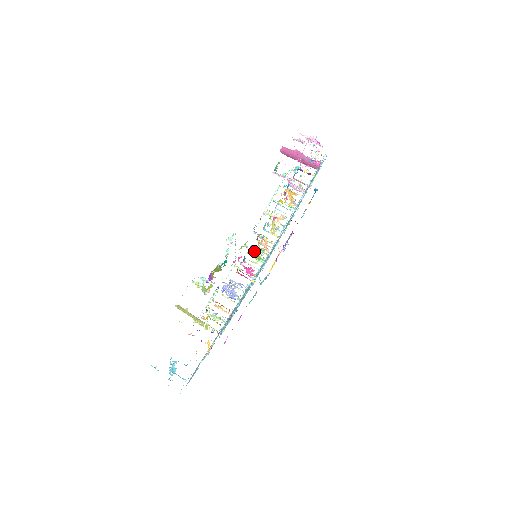
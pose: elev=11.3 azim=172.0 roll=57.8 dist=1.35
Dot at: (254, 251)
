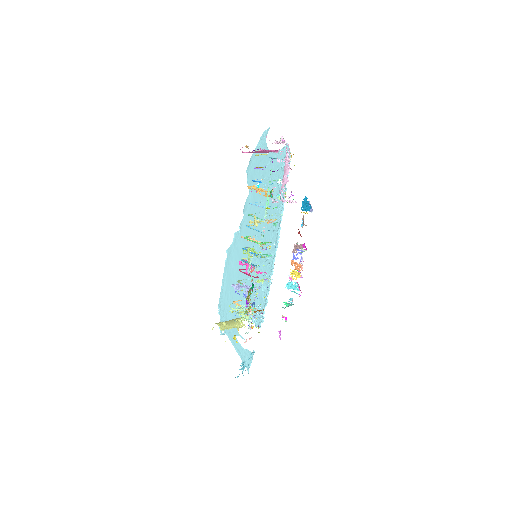
Dot at: occluded
